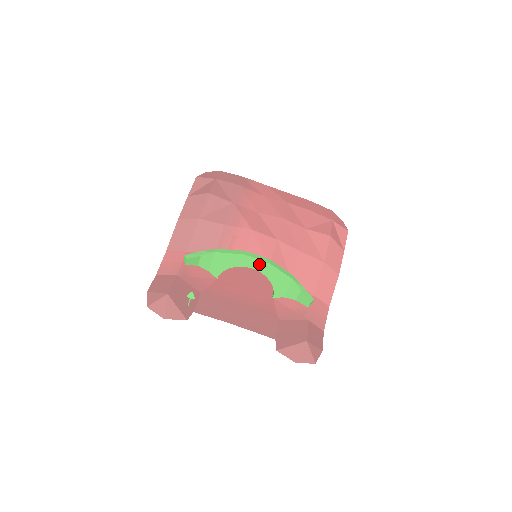
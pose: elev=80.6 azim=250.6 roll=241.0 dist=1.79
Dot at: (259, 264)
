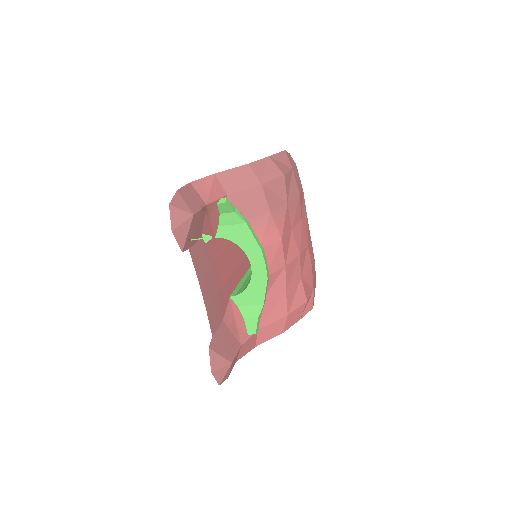
Dot at: (260, 269)
